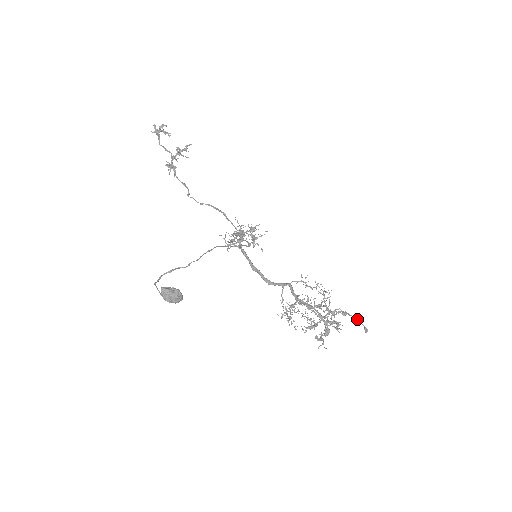
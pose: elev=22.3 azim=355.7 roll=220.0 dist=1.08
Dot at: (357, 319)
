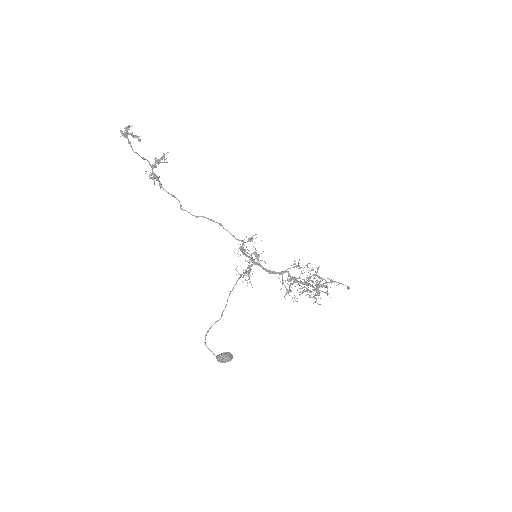
Dot at: occluded
